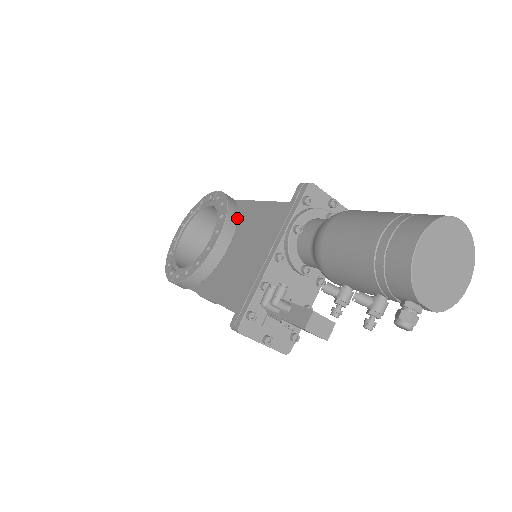
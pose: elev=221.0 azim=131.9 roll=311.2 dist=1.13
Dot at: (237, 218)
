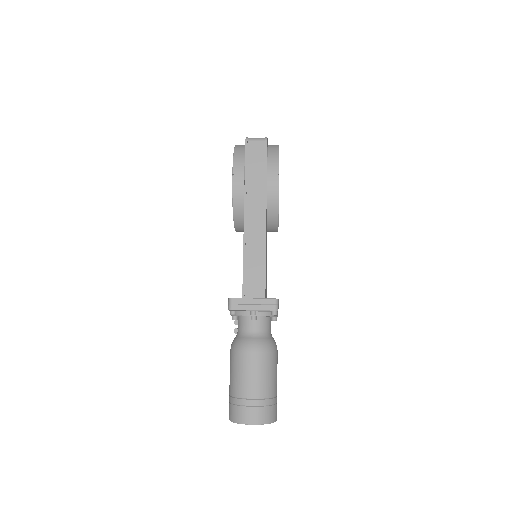
Dot at: occluded
